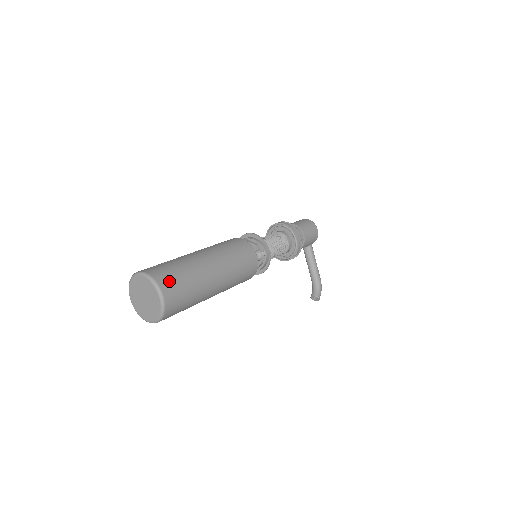
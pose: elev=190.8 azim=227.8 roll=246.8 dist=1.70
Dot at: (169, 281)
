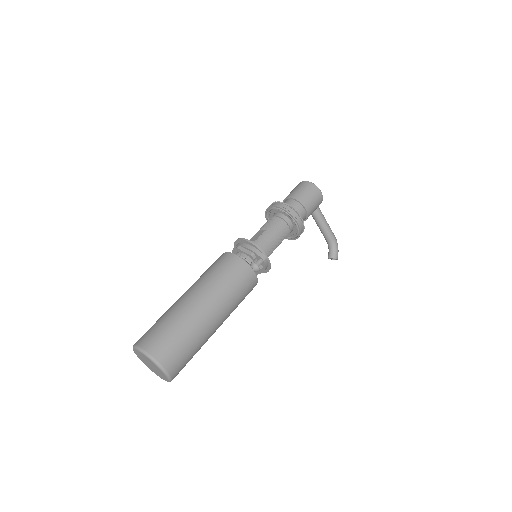
Dot at: (166, 351)
